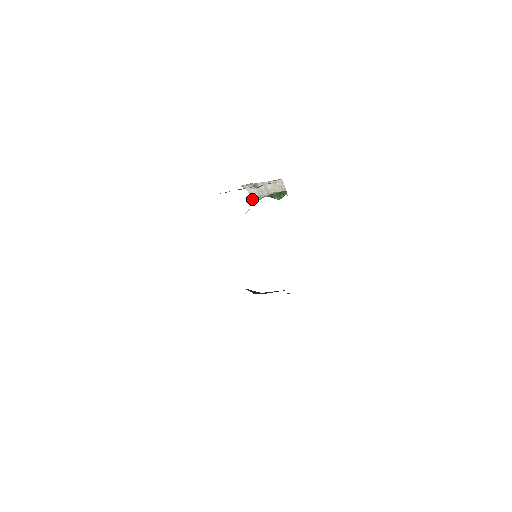
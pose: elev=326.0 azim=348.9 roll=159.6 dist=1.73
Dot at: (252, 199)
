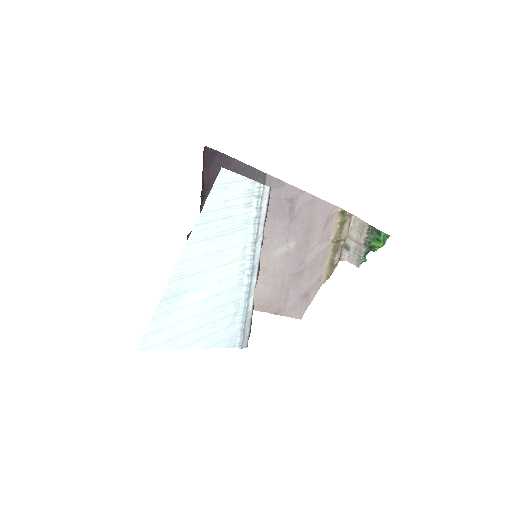
Dot at: occluded
